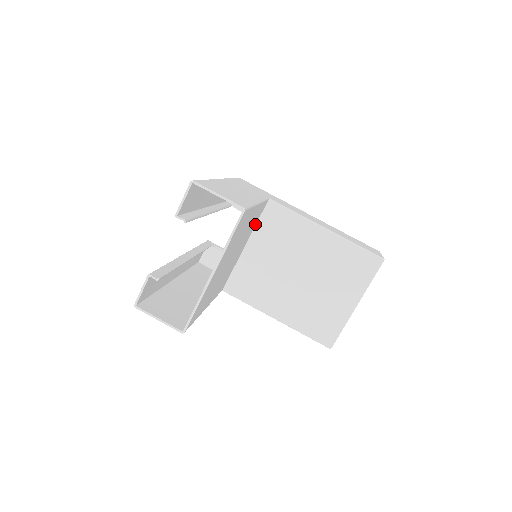
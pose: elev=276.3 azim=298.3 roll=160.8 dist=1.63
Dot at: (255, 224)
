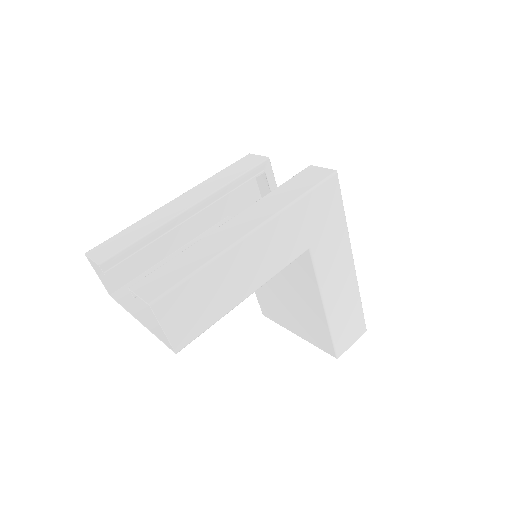
Dot at: occluded
